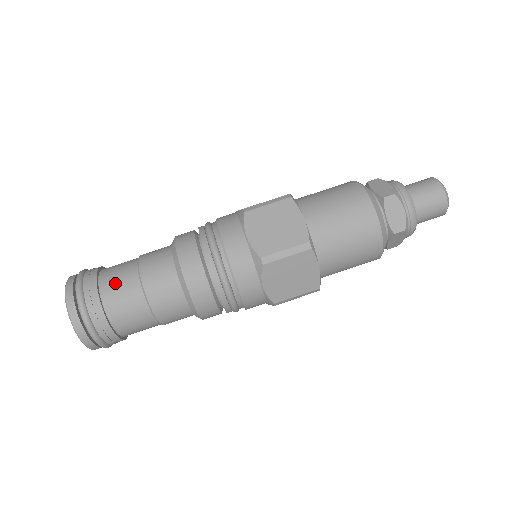
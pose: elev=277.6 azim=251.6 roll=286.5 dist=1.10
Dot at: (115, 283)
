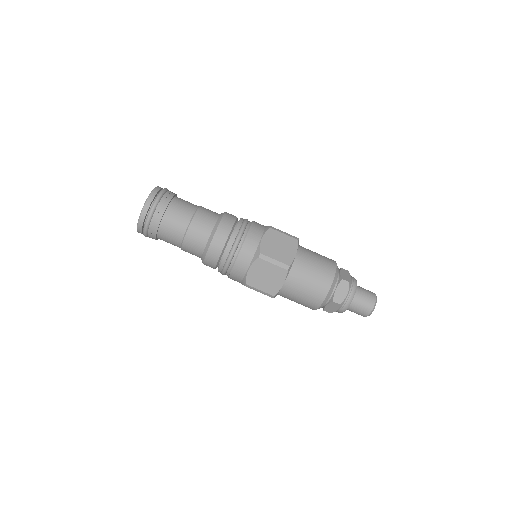
Dot at: (170, 229)
